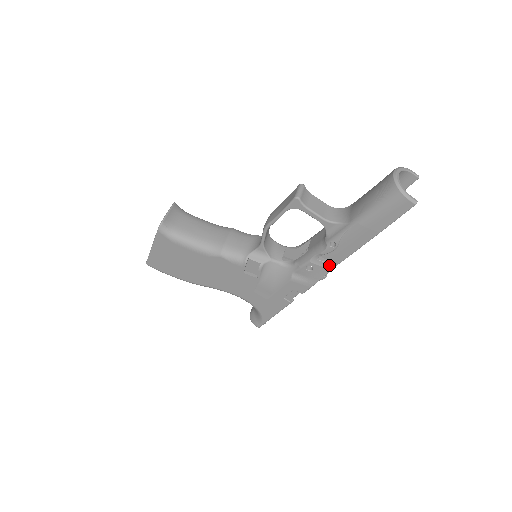
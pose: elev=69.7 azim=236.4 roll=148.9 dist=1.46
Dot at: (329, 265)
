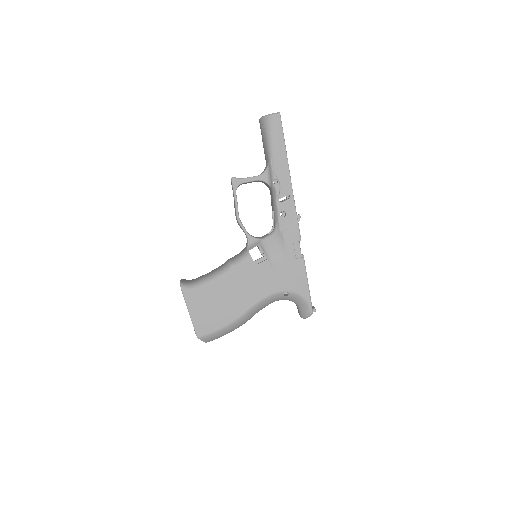
Dot at: (289, 200)
